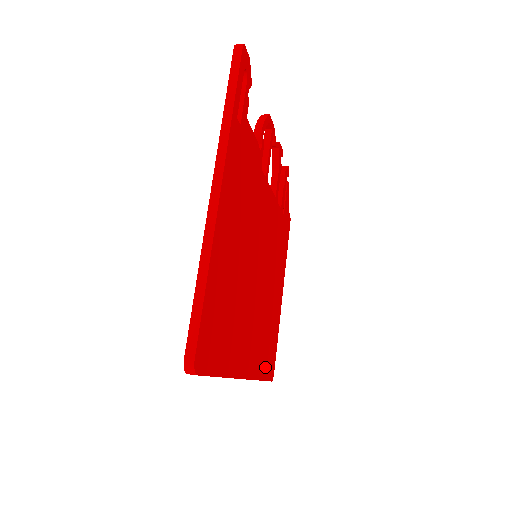
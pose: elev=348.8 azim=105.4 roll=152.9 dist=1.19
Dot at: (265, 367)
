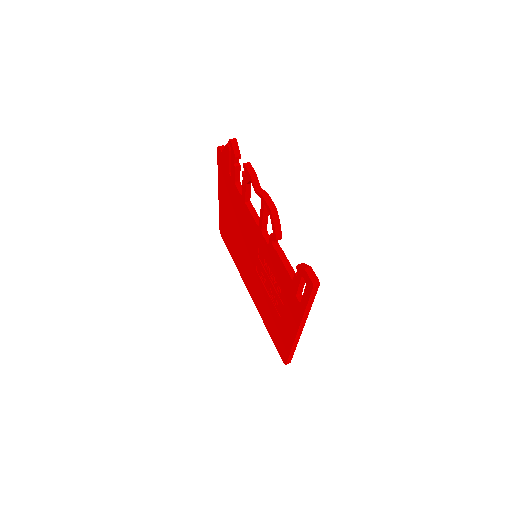
Dot at: occluded
